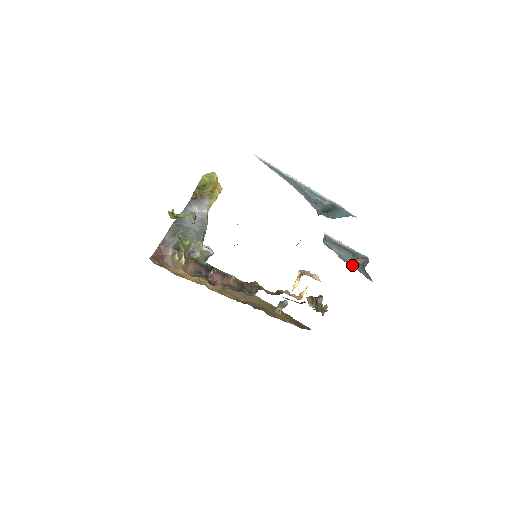
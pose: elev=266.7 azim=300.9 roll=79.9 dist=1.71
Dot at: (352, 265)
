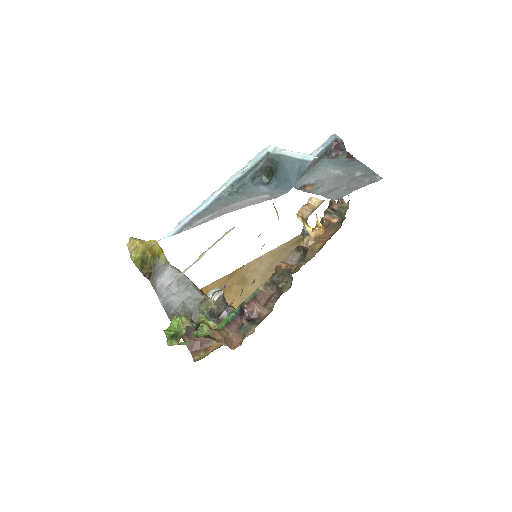
Dot at: (345, 181)
